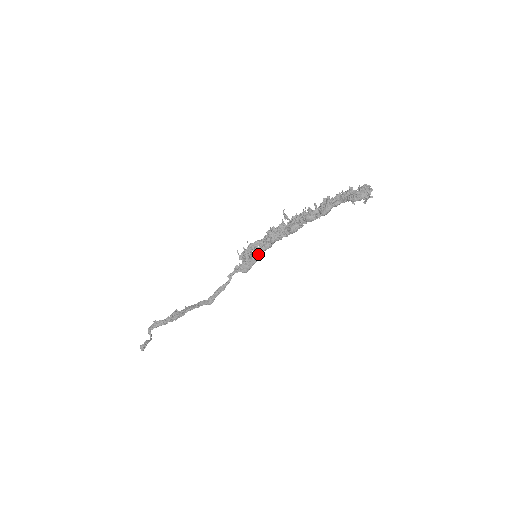
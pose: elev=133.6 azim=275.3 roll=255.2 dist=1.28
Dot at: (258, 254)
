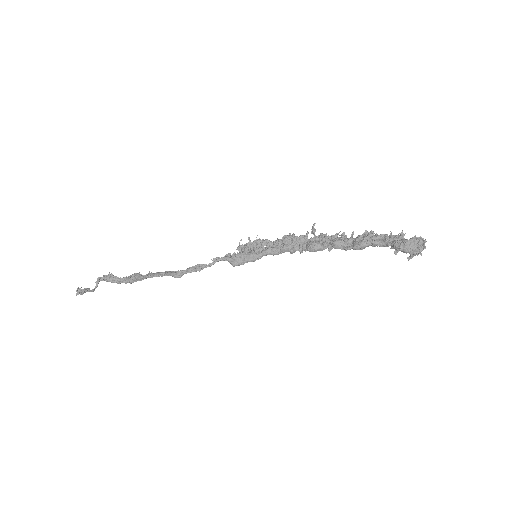
Dot at: (260, 253)
